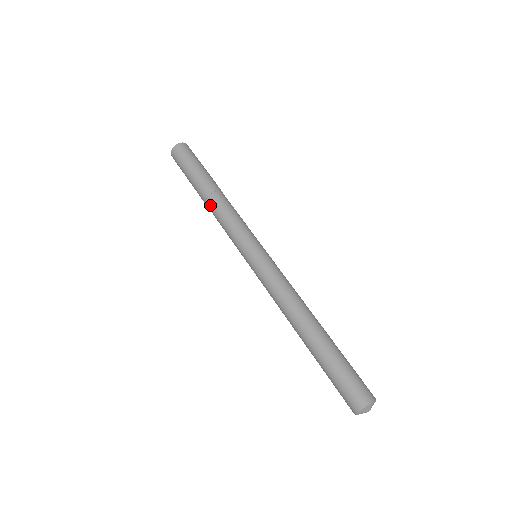
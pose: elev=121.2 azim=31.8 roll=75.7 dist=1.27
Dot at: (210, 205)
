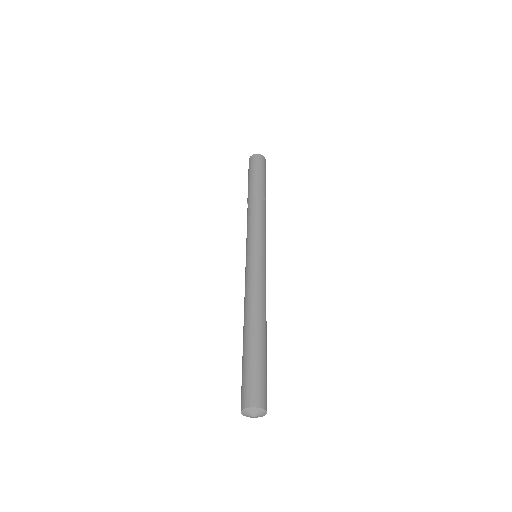
Dot at: occluded
